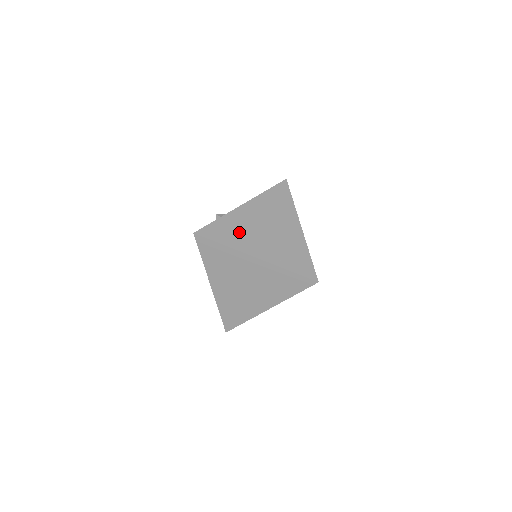
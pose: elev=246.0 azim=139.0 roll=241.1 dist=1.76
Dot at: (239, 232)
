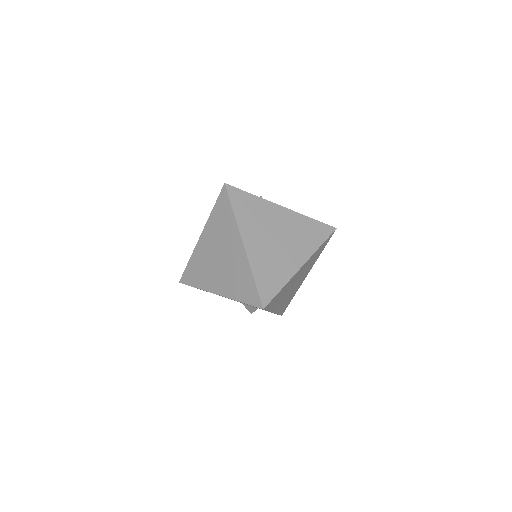
Dot at: (255, 217)
